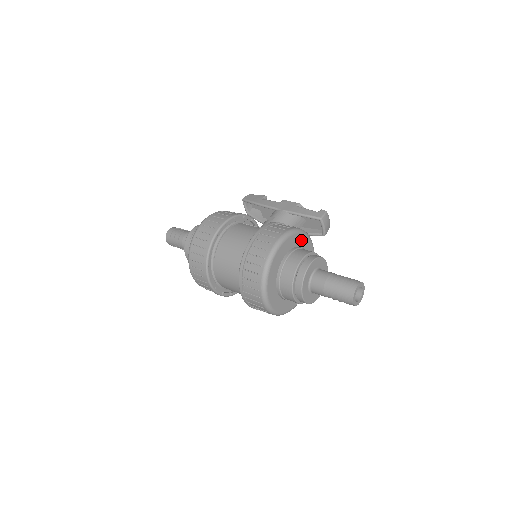
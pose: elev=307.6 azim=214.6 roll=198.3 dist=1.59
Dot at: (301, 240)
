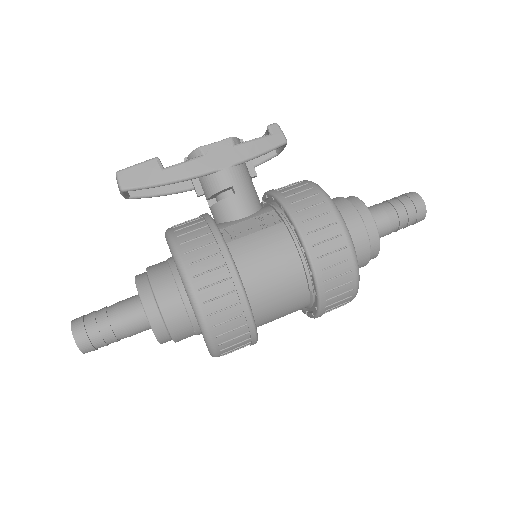
Dot at: occluded
